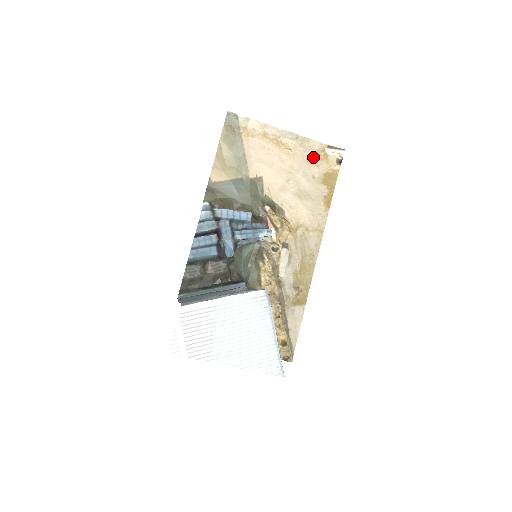
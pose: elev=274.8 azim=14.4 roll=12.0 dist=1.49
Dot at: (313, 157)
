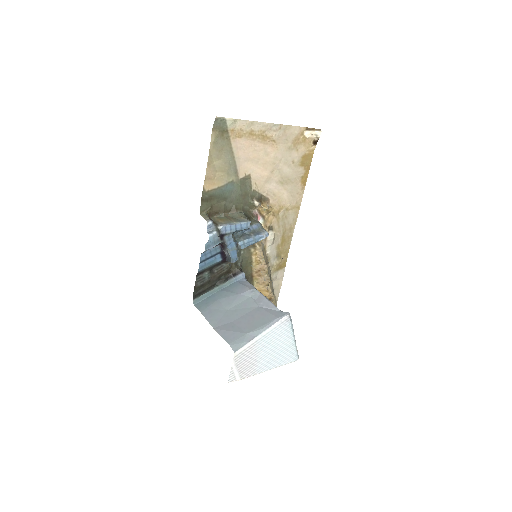
Dot at: (293, 143)
